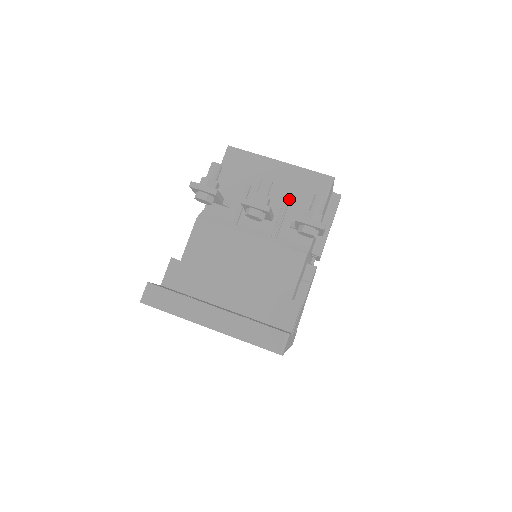
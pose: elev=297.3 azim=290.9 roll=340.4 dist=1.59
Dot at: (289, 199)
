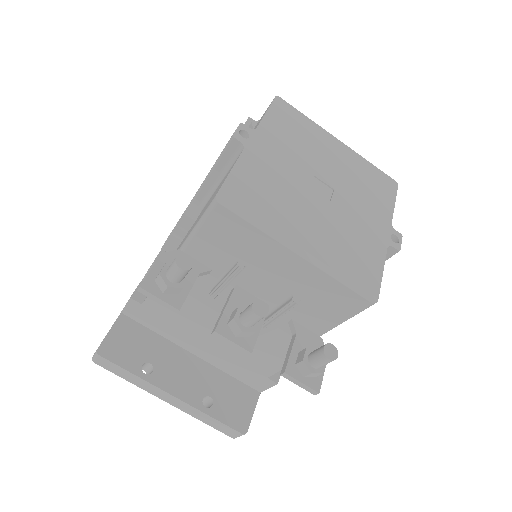
Dot at: occluded
